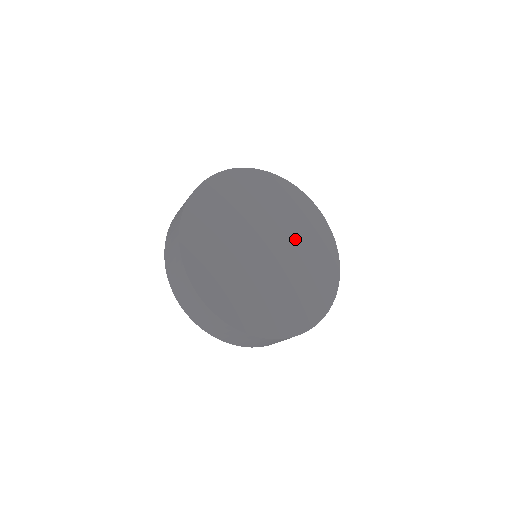
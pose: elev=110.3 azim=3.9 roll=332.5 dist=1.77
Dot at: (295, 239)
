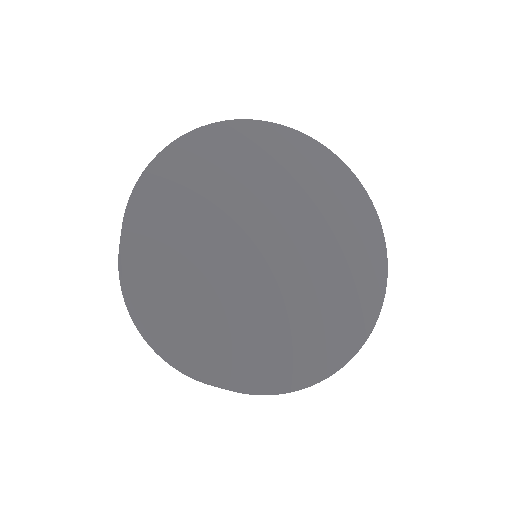
Dot at: (318, 238)
